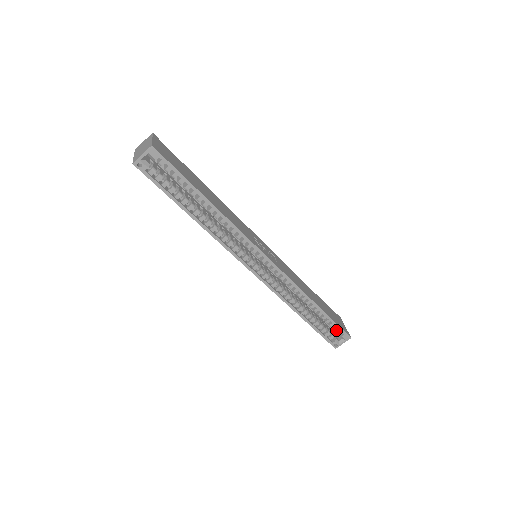
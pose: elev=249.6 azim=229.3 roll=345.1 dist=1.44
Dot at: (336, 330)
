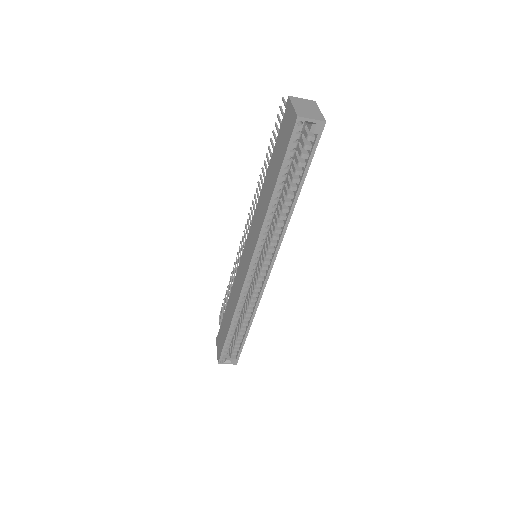
Dot at: (234, 351)
